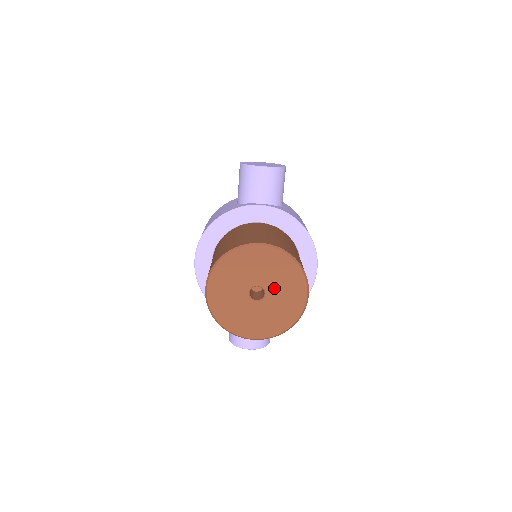
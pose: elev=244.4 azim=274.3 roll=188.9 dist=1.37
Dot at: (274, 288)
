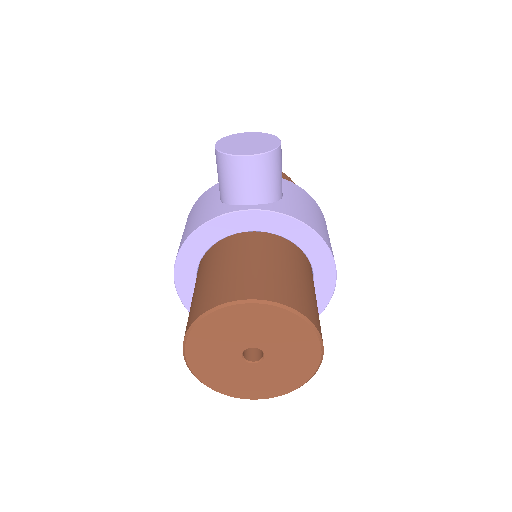
Dot at: (275, 348)
